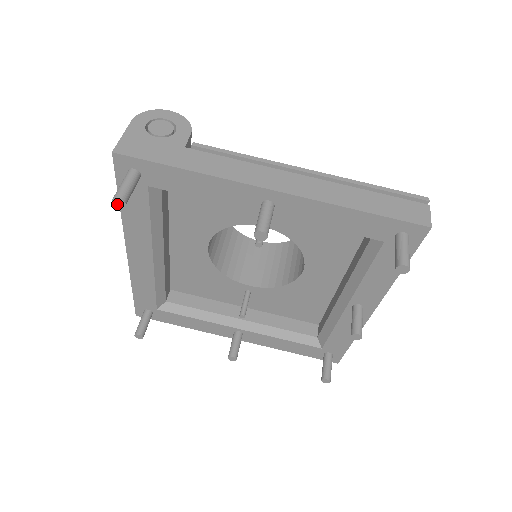
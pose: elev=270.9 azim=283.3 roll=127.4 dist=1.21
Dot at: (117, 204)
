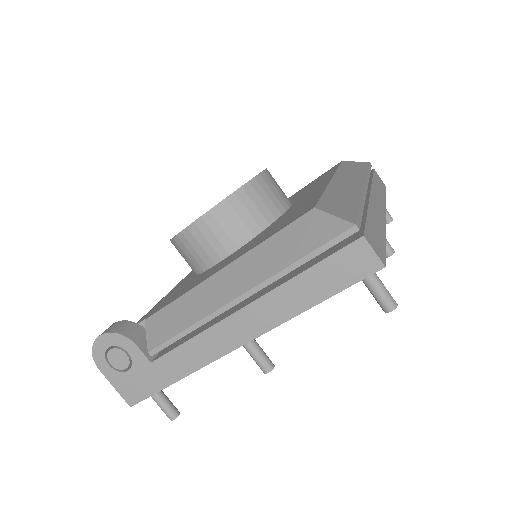
Dot at: occluded
